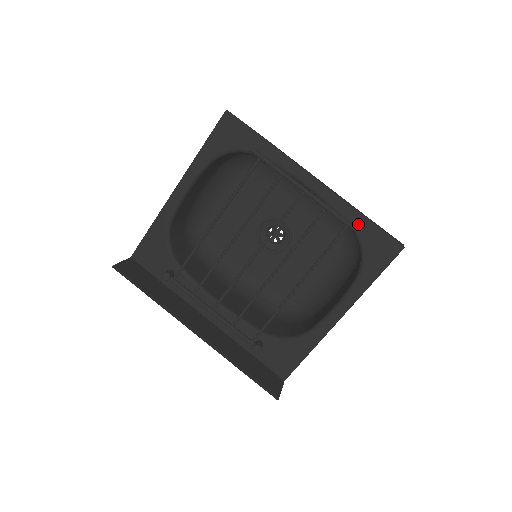
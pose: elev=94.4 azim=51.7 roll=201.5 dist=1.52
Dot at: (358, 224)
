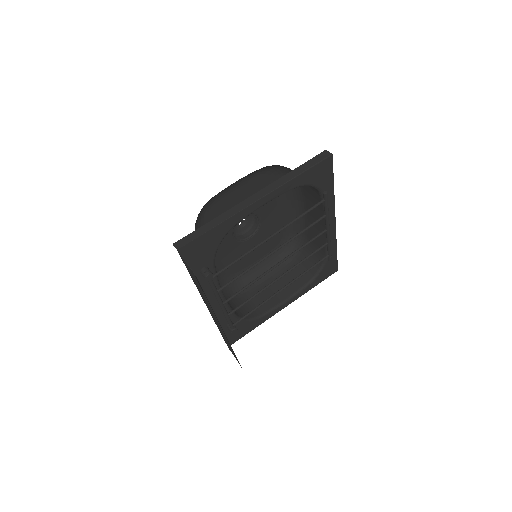
Dot at: (332, 254)
